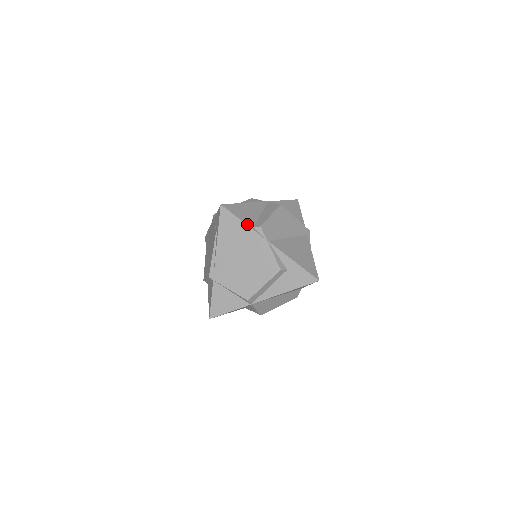
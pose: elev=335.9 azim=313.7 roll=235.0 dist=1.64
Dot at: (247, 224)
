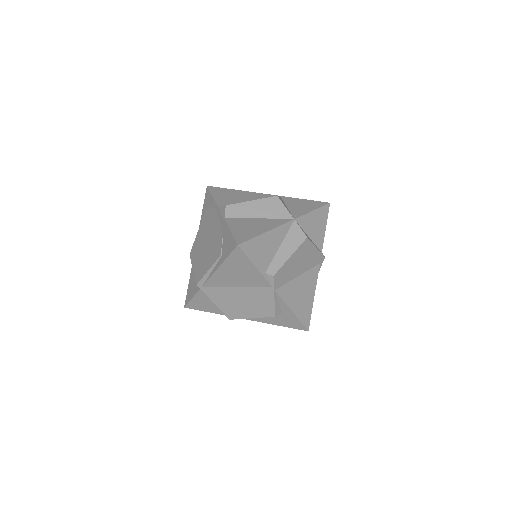
Dot at: (259, 270)
